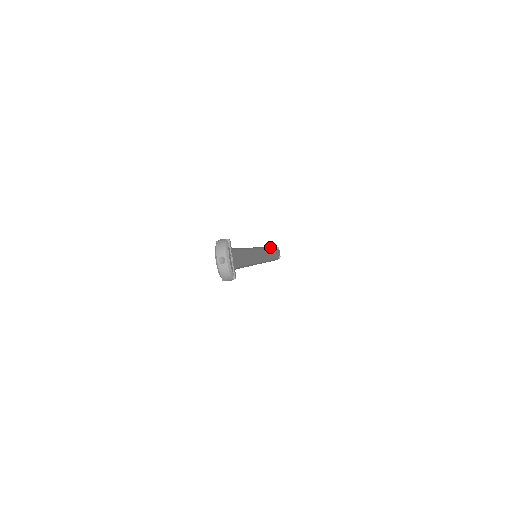
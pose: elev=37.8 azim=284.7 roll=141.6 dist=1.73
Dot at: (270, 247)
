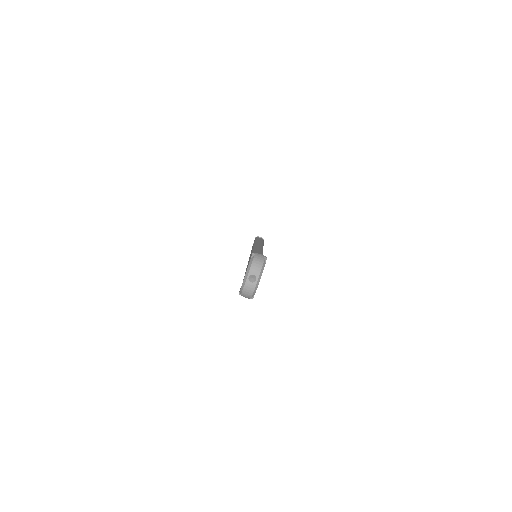
Dot at: occluded
